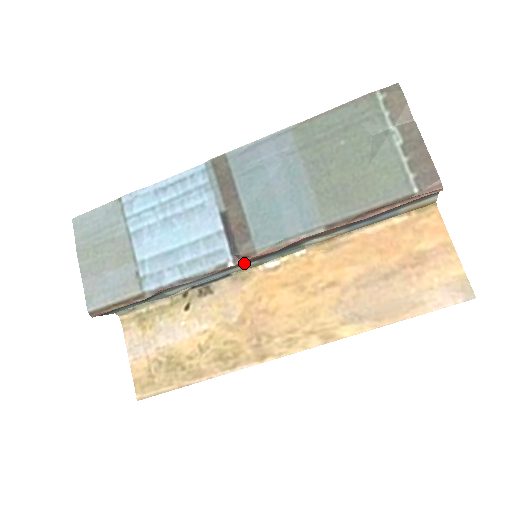
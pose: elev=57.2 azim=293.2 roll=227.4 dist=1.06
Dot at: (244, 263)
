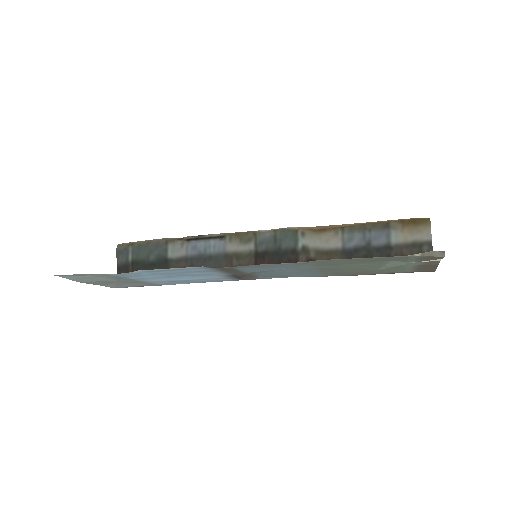
Dot at: (246, 262)
